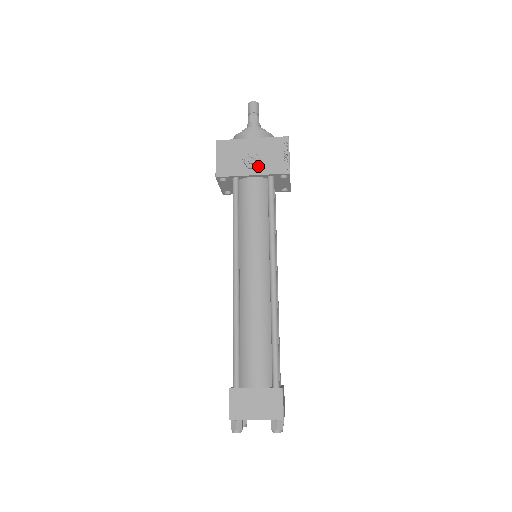
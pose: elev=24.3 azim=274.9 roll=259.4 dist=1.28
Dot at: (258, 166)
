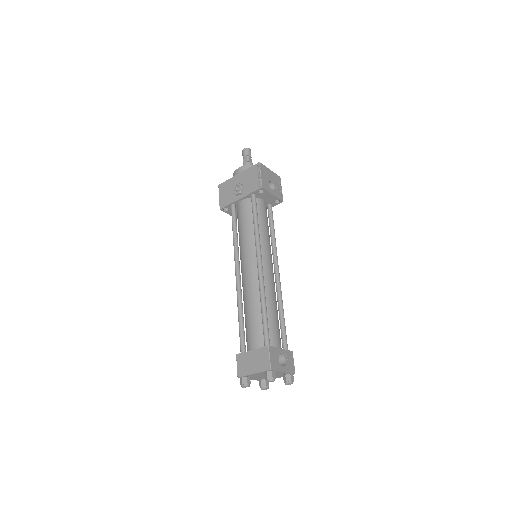
Dot at: (243, 191)
